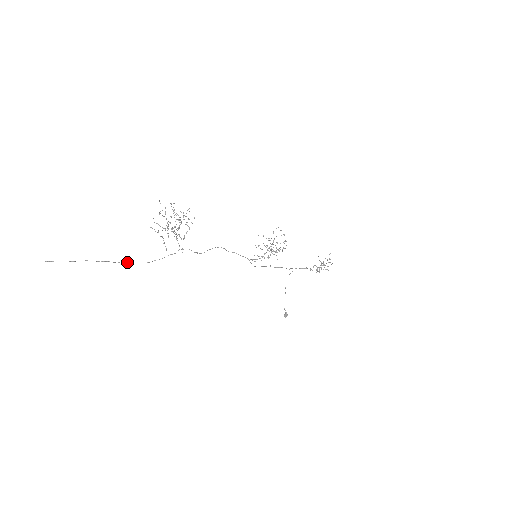
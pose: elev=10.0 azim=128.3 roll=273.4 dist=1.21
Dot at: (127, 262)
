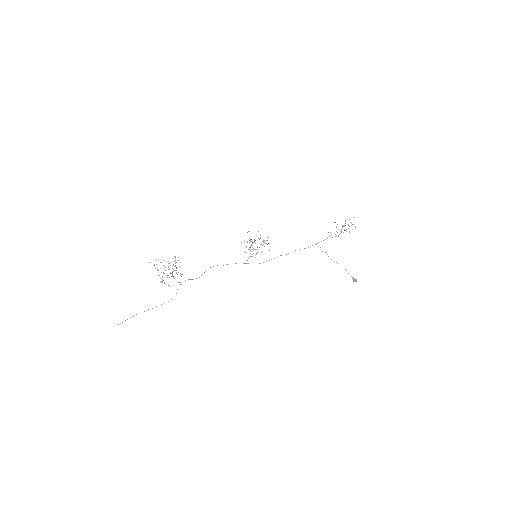
Dot at: occluded
